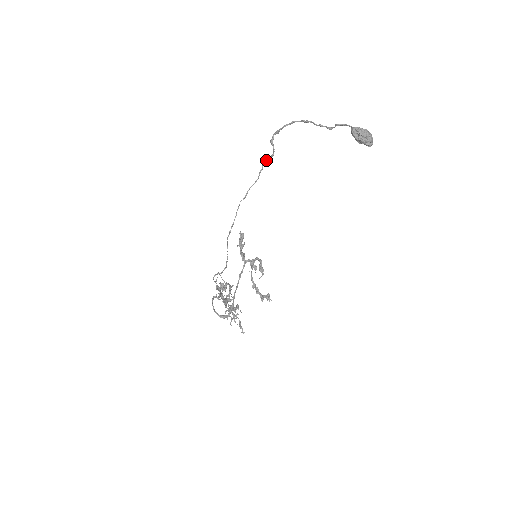
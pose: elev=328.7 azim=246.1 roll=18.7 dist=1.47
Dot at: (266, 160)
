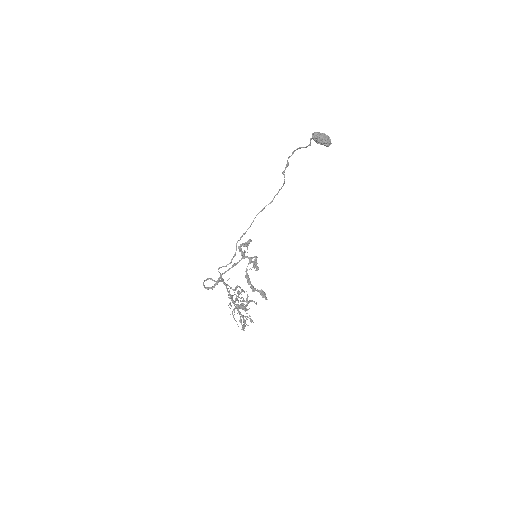
Dot at: (281, 188)
